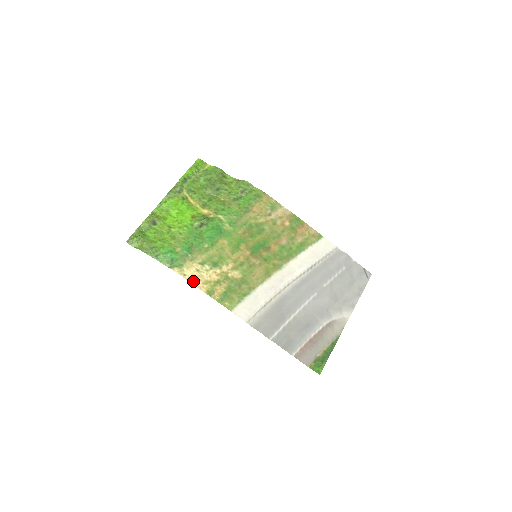
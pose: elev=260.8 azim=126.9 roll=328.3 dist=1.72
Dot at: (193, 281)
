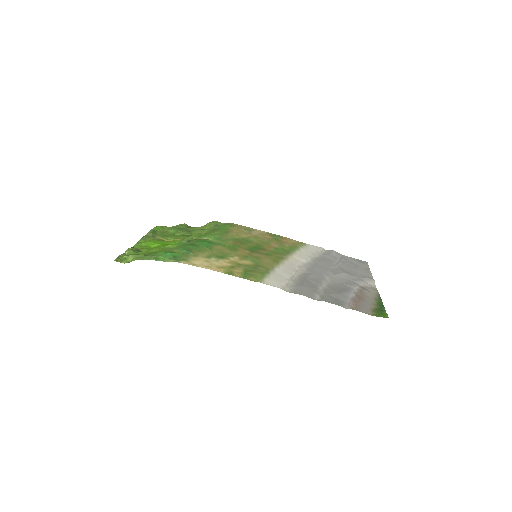
Dot at: (206, 267)
